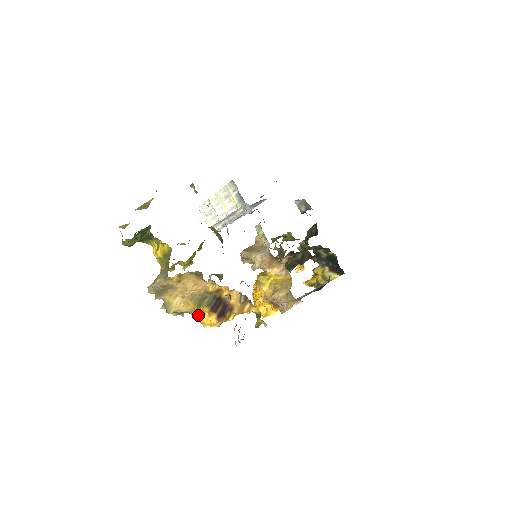
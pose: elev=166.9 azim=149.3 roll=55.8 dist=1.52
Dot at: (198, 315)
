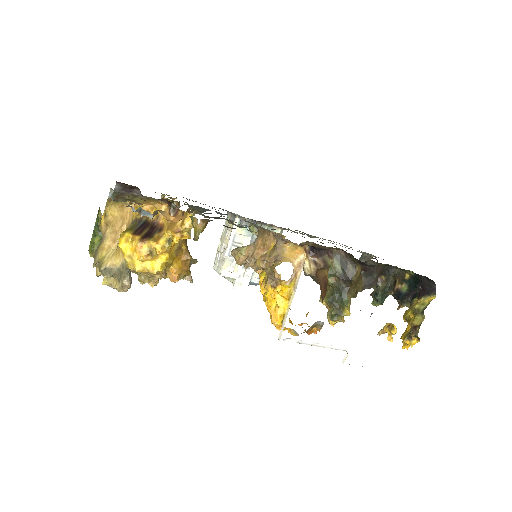
Dot at: (119, 244)
